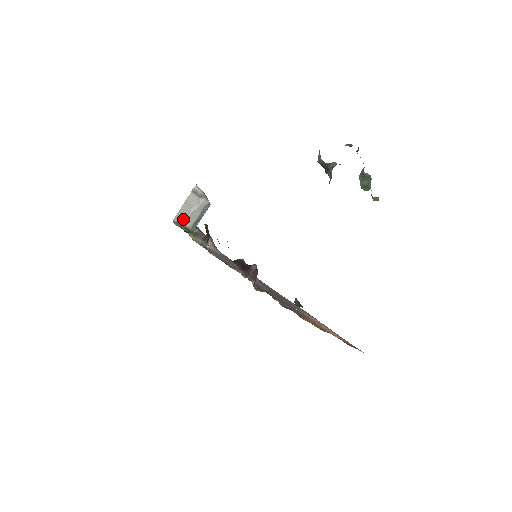
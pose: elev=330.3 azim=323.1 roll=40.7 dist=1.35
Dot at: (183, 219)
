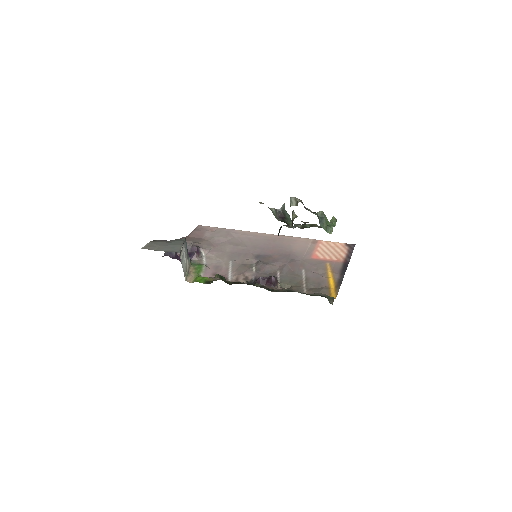
Dot at: (186, 269)
